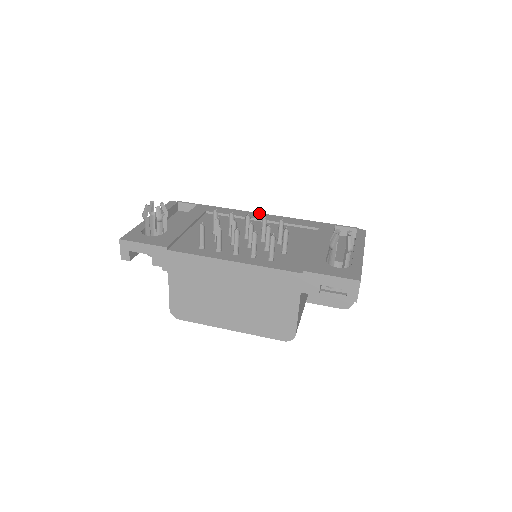
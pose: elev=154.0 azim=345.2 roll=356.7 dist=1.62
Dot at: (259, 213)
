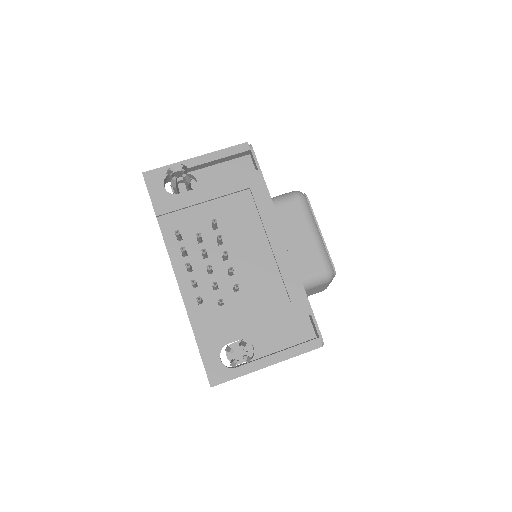
Dot at: (283, 234)
